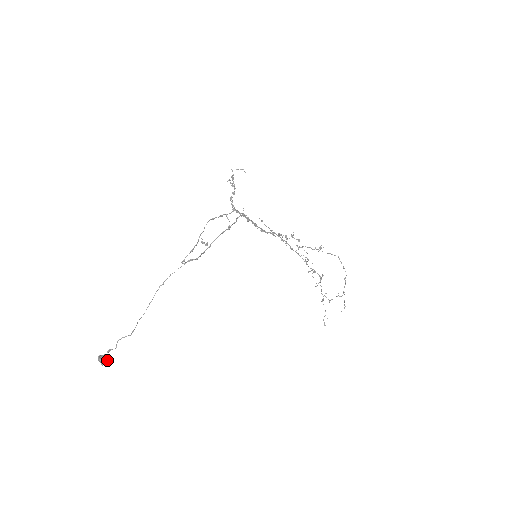
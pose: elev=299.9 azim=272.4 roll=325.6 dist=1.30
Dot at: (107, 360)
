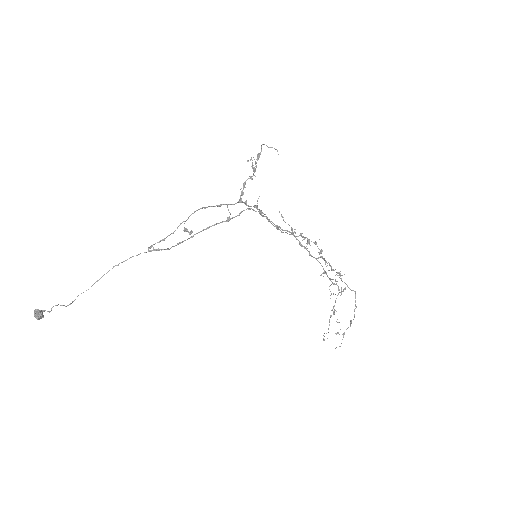
Dot at: (42, 317)
